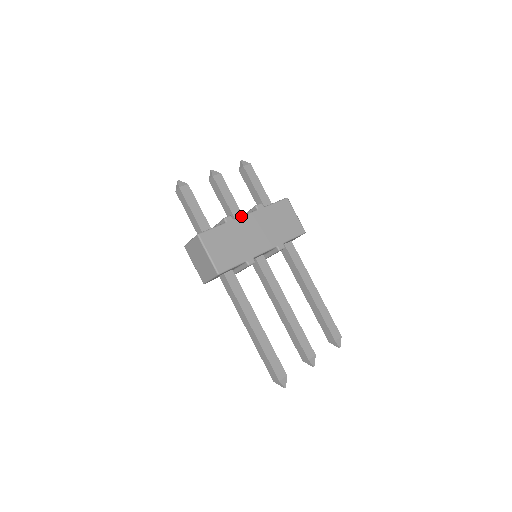
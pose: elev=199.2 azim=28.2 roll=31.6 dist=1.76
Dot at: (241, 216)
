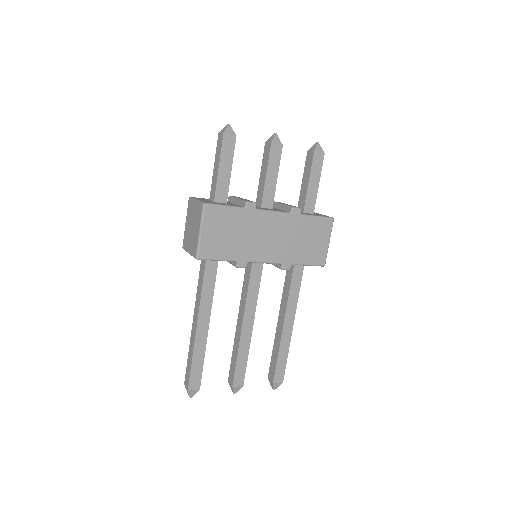
Dot at: (267, 210)
